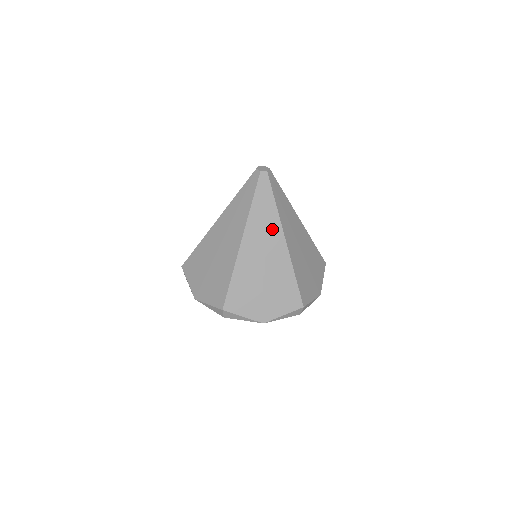
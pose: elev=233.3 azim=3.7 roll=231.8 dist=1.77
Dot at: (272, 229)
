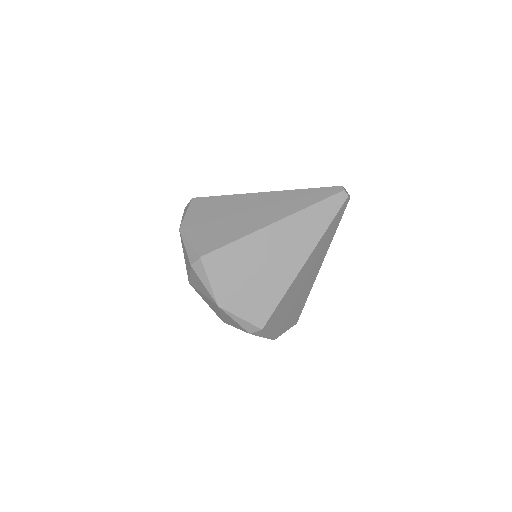
Dot at: (323, 252)
